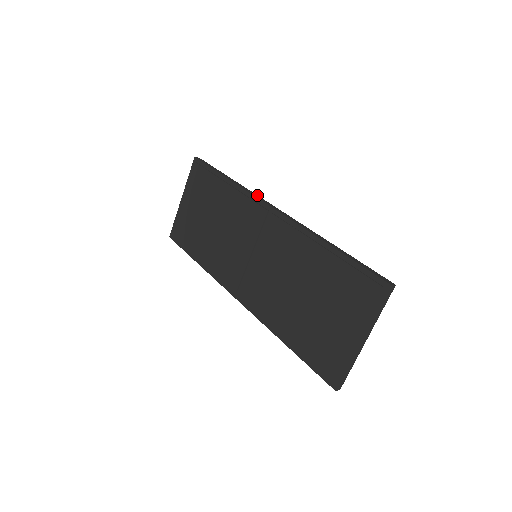
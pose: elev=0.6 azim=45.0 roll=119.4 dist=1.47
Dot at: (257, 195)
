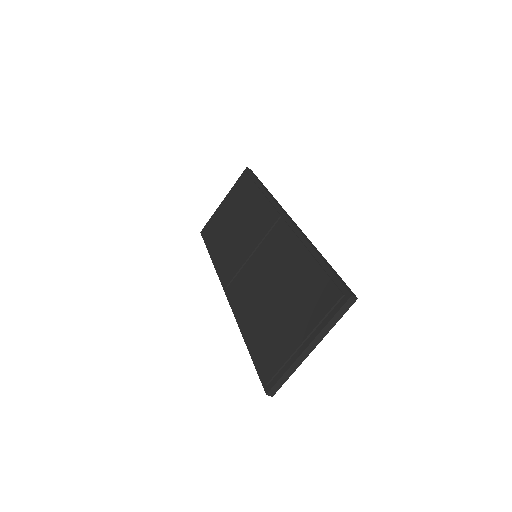
Dot at: occluded
